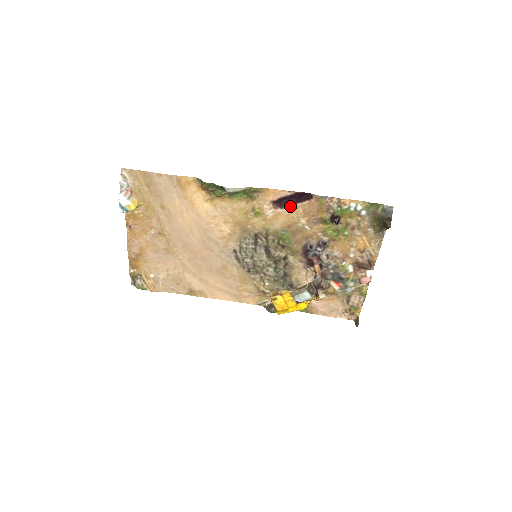
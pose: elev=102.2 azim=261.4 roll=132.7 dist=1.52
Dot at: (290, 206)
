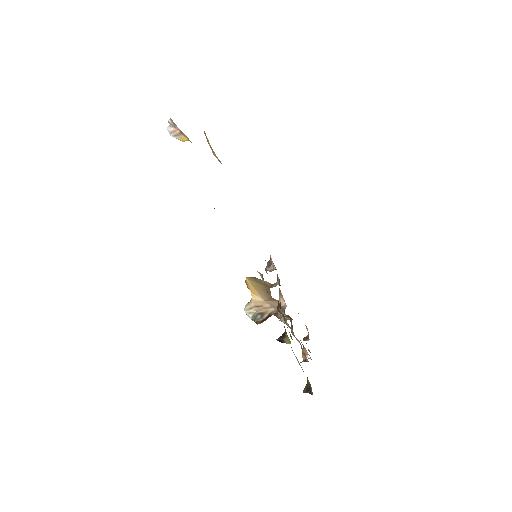
Dot at: occluded
